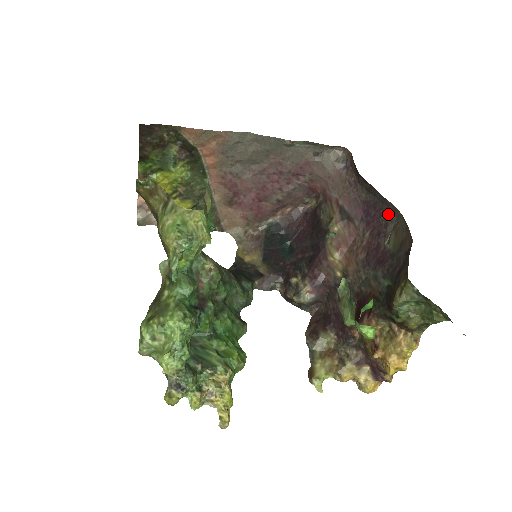
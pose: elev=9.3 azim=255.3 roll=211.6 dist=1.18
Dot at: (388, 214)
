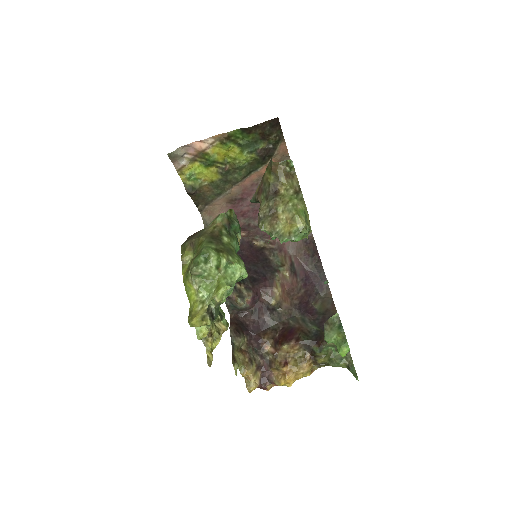
Dot at: (321, 288)
